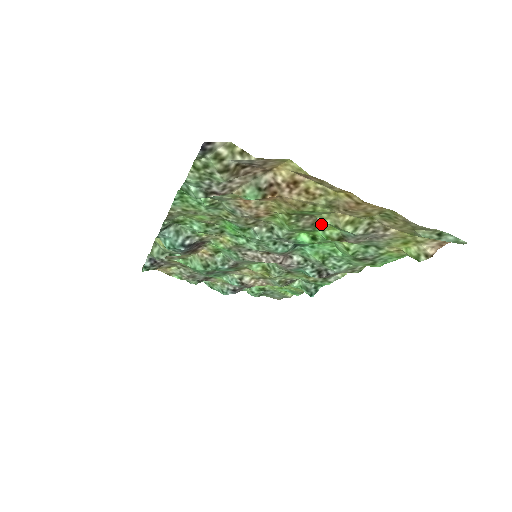
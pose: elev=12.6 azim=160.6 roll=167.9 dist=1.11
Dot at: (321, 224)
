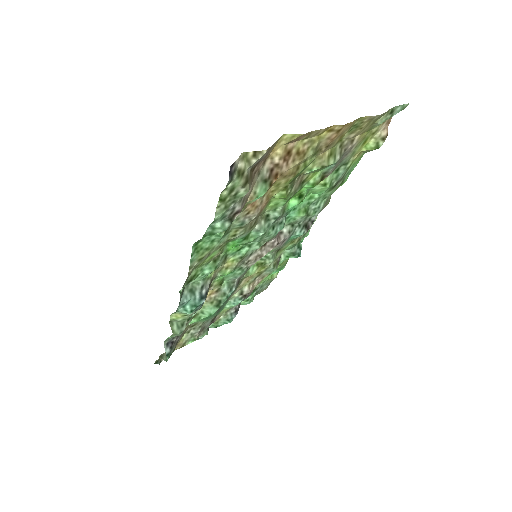
Dot at: (306, 177)
